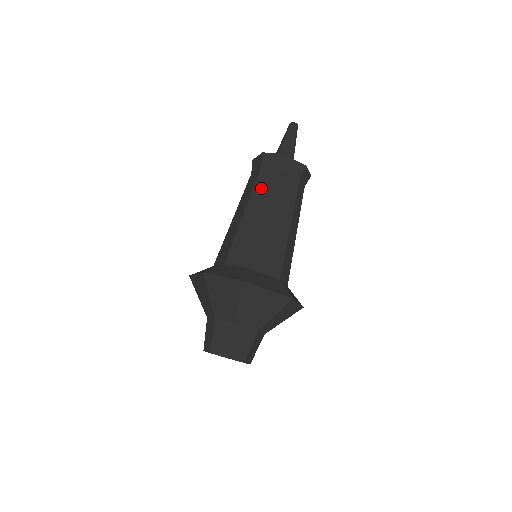
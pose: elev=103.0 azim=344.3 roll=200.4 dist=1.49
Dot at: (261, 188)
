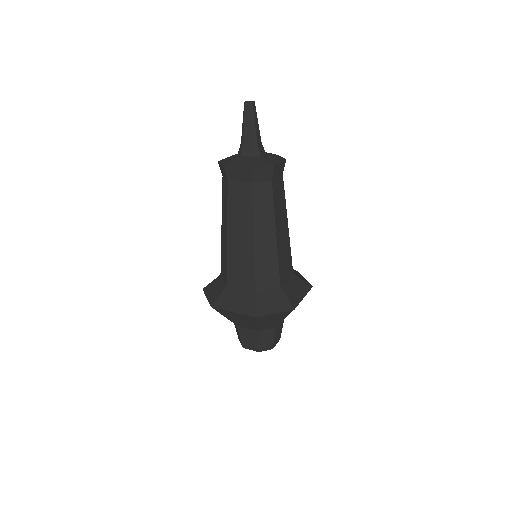
Dot at: (261, 208)
